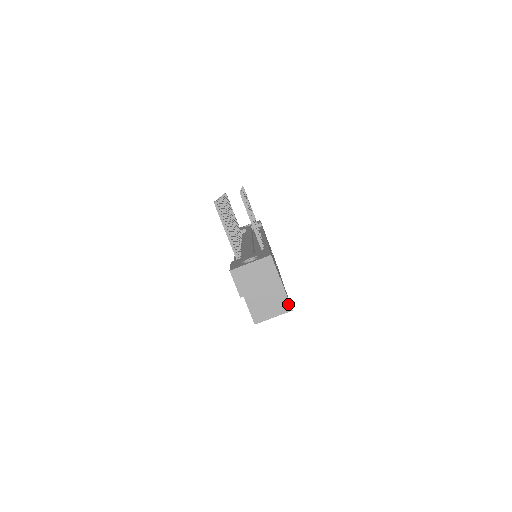
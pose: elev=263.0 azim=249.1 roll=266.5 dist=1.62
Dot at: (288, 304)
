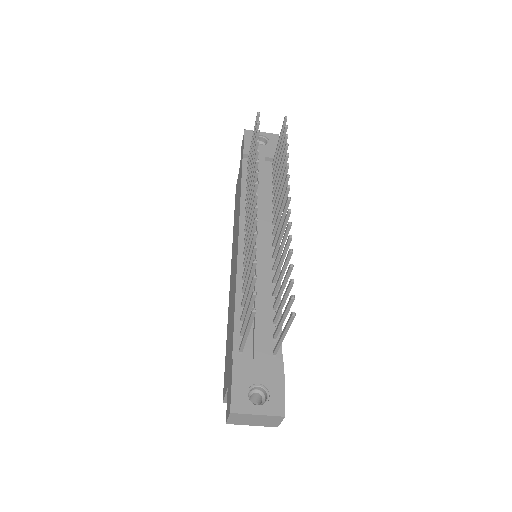
Dot at: occluded
